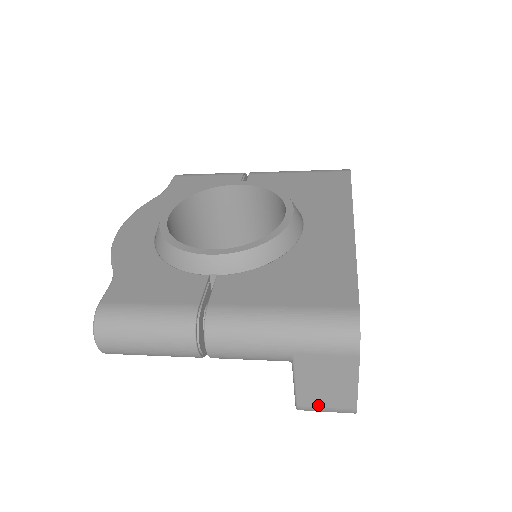
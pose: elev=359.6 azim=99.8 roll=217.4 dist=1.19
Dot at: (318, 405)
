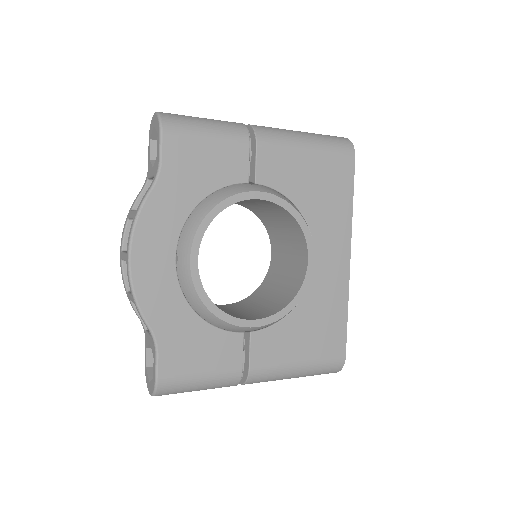
Dot at: occluded
